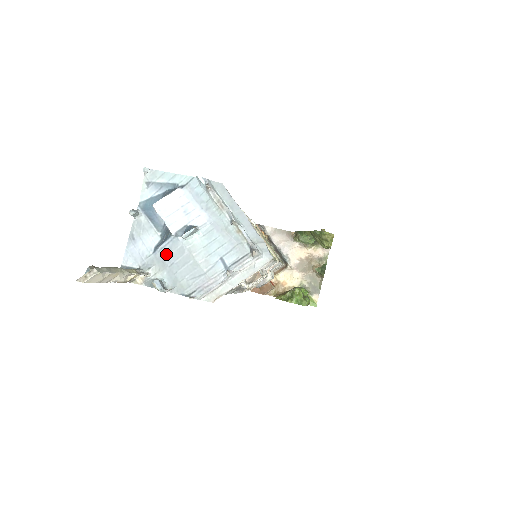
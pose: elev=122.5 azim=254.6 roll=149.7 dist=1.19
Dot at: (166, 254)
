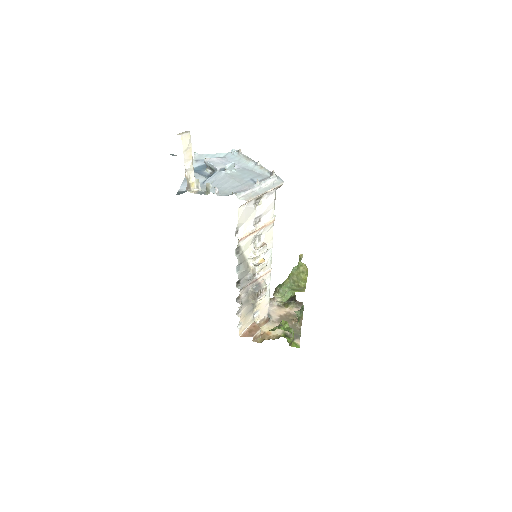
Dot at: (212, 181)
